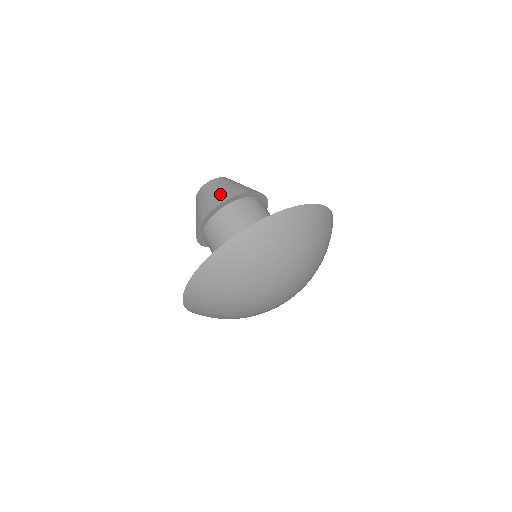
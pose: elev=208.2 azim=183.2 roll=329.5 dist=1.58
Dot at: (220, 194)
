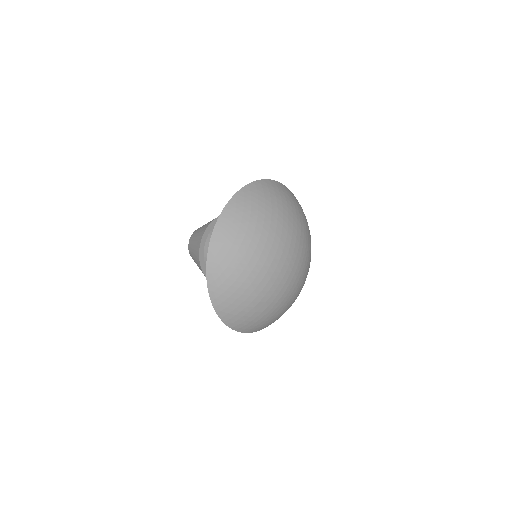
Dot at: (196, 242)
